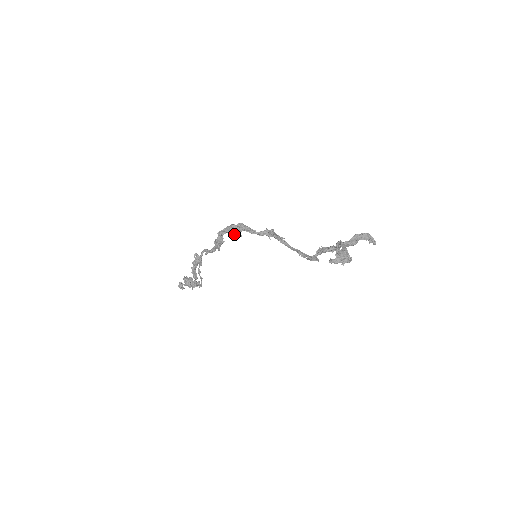
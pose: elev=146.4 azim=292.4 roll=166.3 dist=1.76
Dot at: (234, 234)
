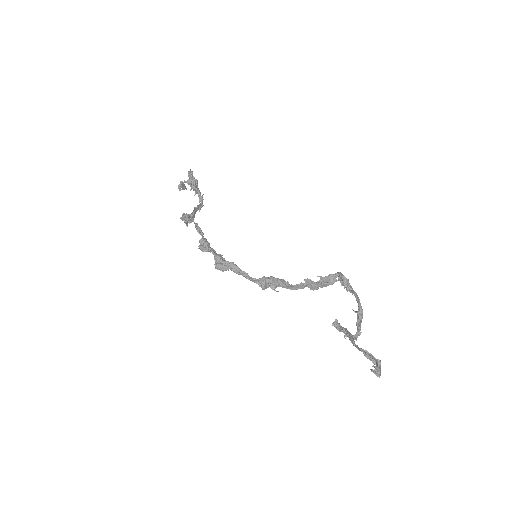
Dot at: (218, 267)
